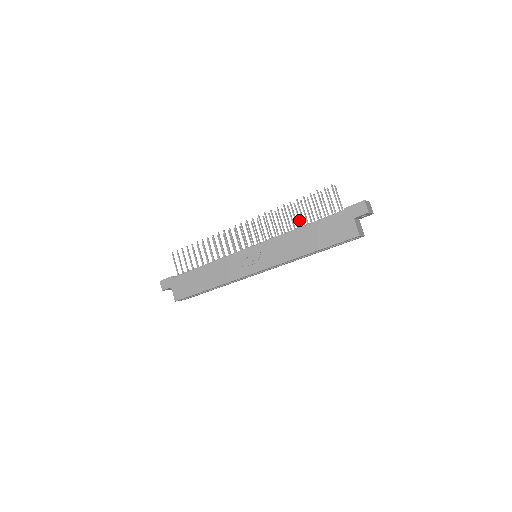
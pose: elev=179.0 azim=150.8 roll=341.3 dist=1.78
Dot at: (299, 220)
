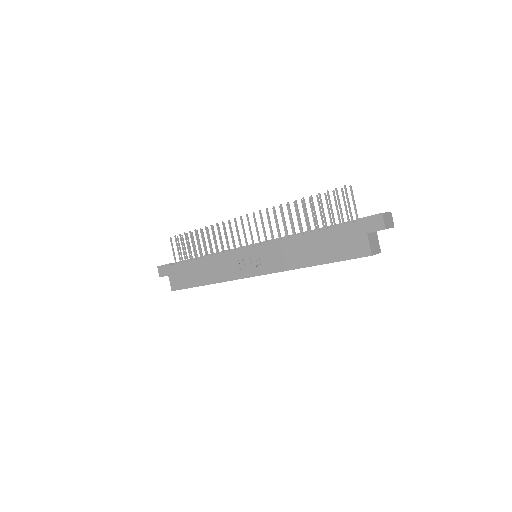
Dot at: (306, 222)
